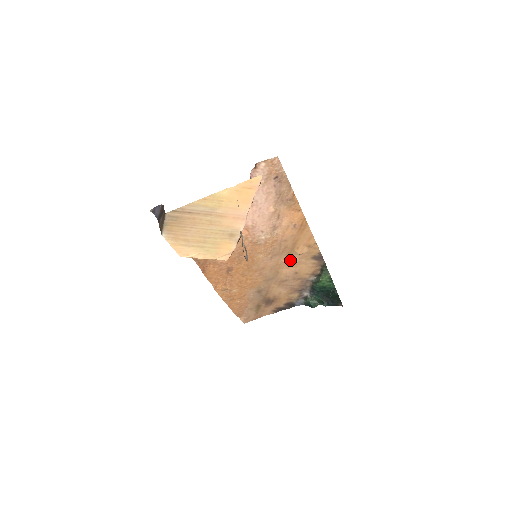
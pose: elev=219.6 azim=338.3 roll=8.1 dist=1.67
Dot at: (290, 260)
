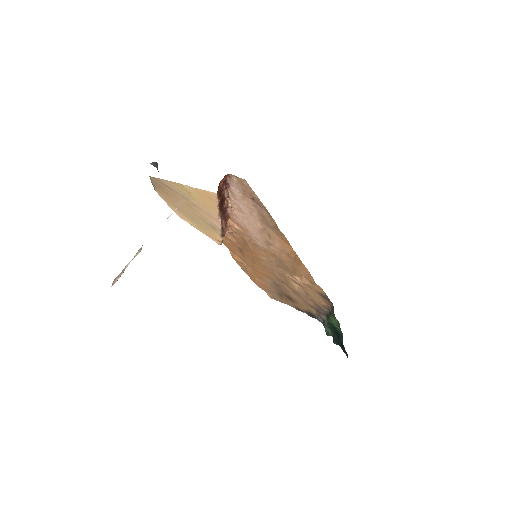
Dot at: (296, 280)
